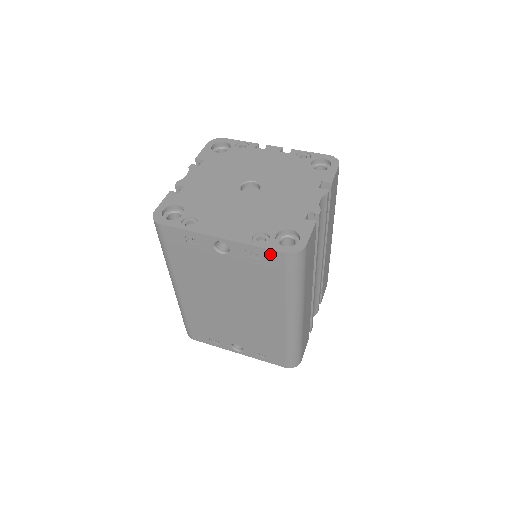
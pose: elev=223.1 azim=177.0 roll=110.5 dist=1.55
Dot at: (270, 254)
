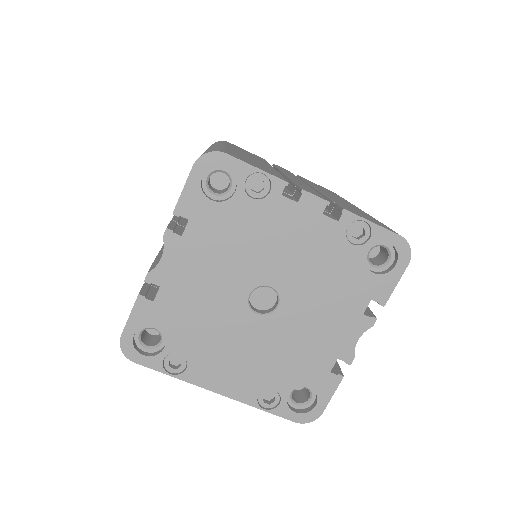
Dot at: (277, 411)
